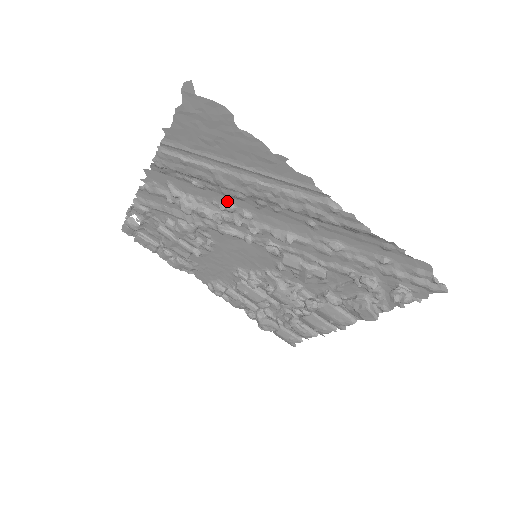
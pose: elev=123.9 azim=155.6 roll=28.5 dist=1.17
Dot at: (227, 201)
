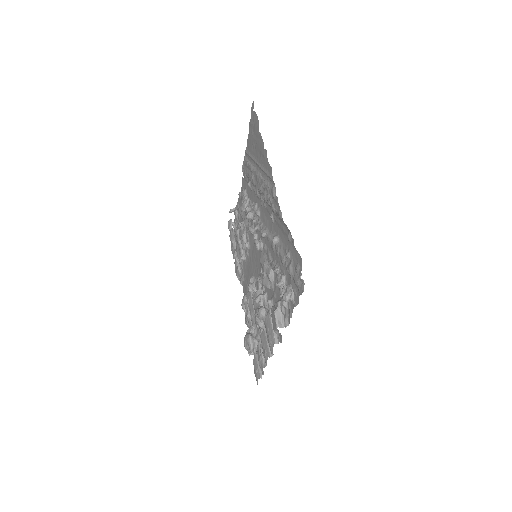
Dot at: (256, 201)
